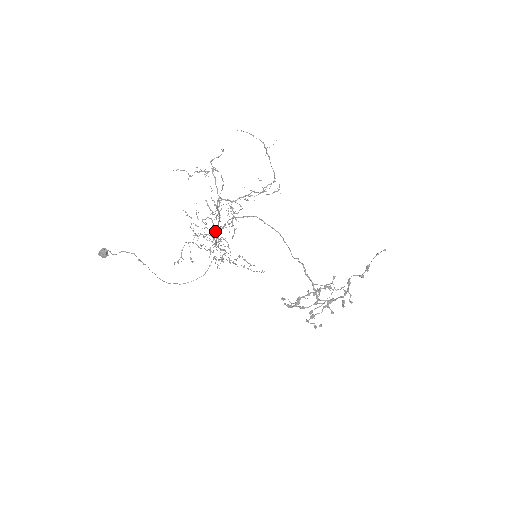
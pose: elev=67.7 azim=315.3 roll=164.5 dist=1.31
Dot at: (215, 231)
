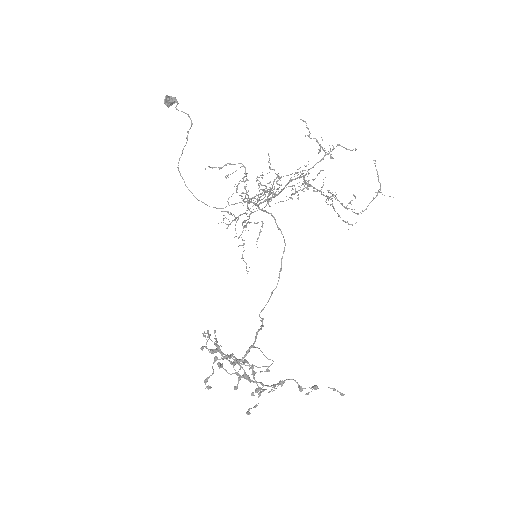
Dot at: occluded
